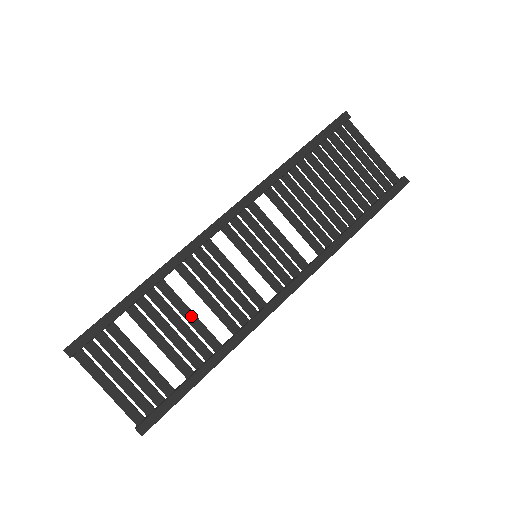
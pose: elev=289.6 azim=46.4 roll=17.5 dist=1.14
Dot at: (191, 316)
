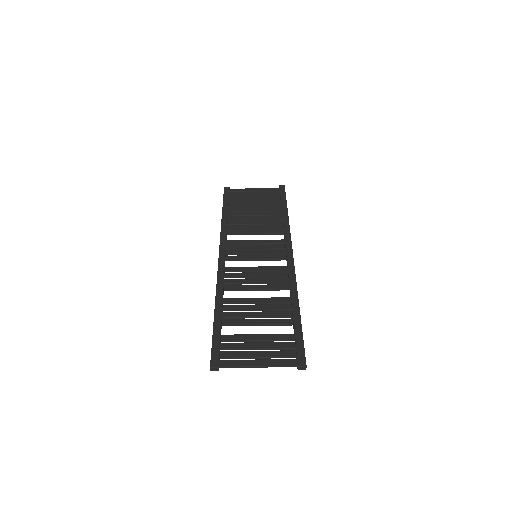
Dot at: (258, 300)
